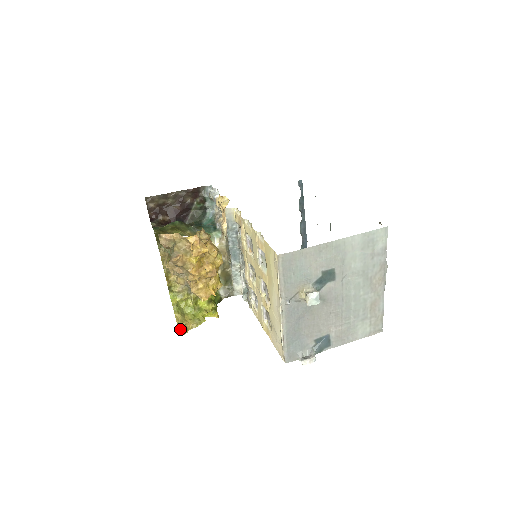
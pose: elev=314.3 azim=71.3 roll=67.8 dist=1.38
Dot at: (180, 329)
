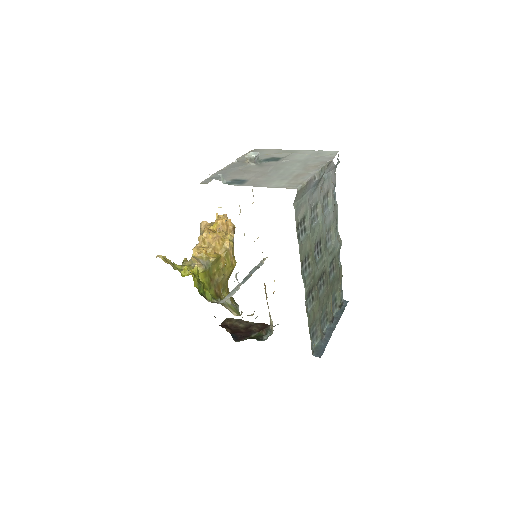
Dot at: (161, 256)
